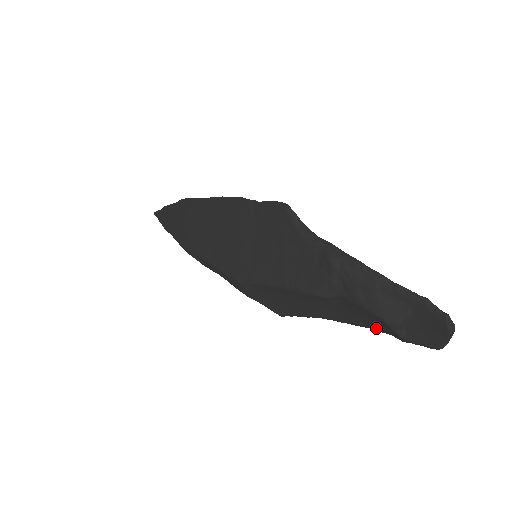
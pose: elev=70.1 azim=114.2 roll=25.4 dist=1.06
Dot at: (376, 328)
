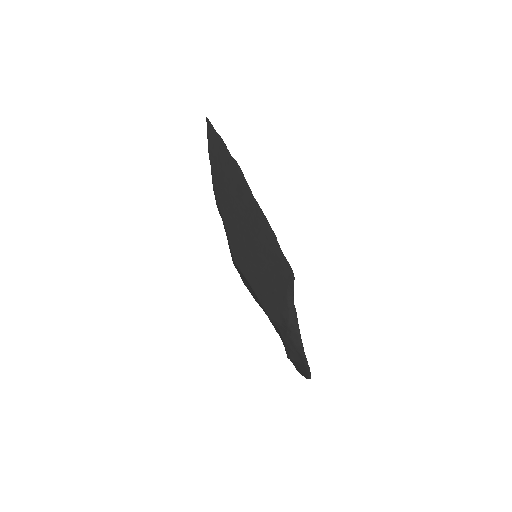
Dot at: occluded
